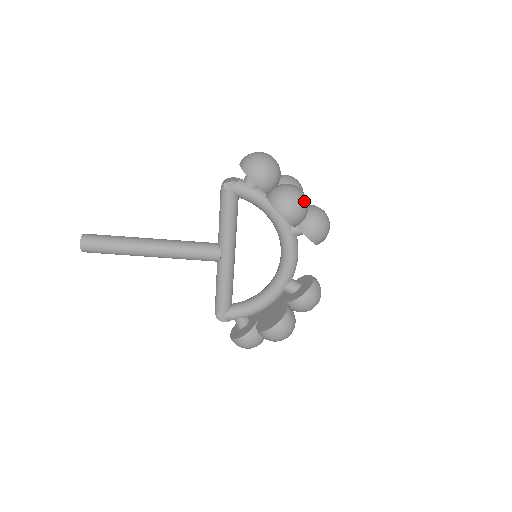
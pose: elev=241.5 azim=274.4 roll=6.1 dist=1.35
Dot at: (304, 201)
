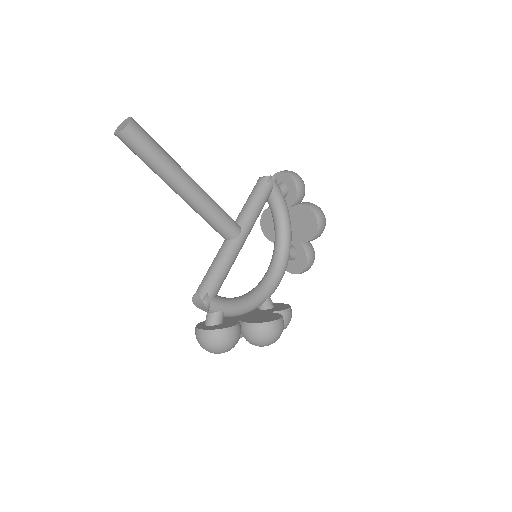
Dot at: occluded
